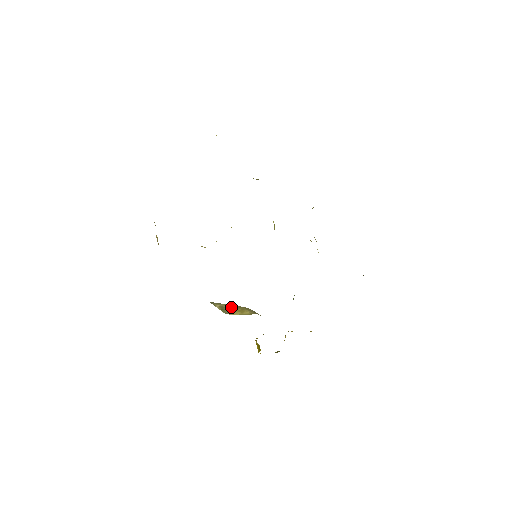
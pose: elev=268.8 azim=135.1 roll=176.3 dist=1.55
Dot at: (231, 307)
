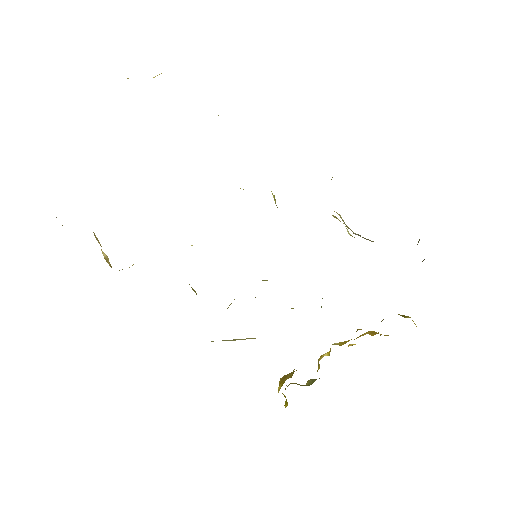
Dot at: (234, 339)
